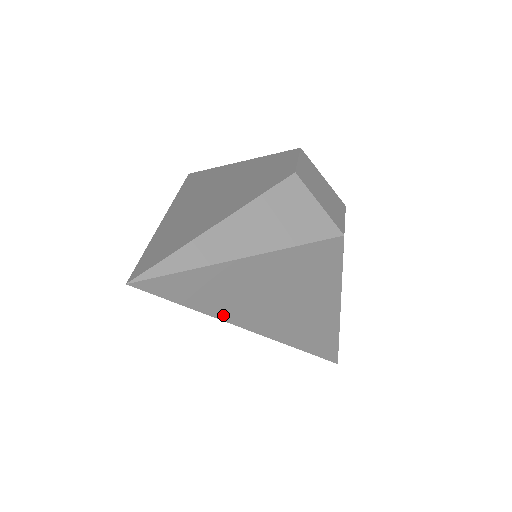
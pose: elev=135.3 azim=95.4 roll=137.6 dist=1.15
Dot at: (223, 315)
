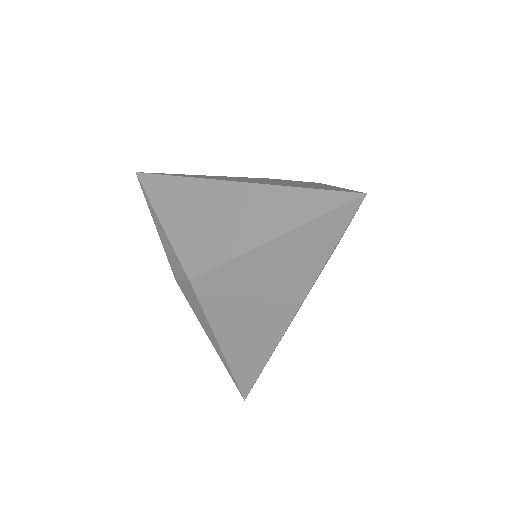
Dot at: (316, 279)
